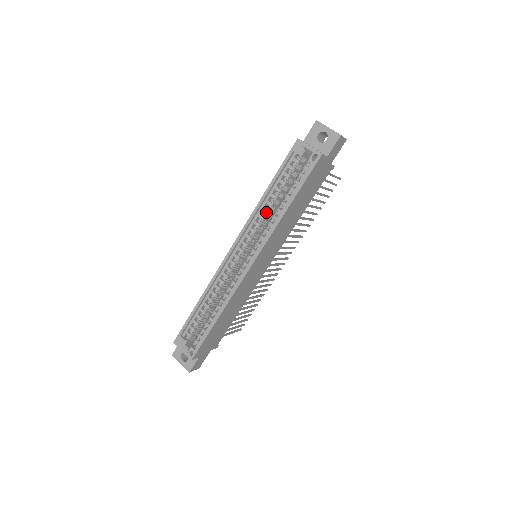
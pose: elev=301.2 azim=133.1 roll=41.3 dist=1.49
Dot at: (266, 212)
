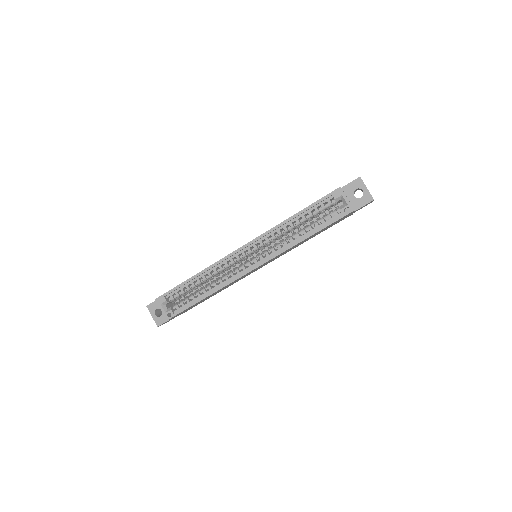
Dot at: (286, 231)
